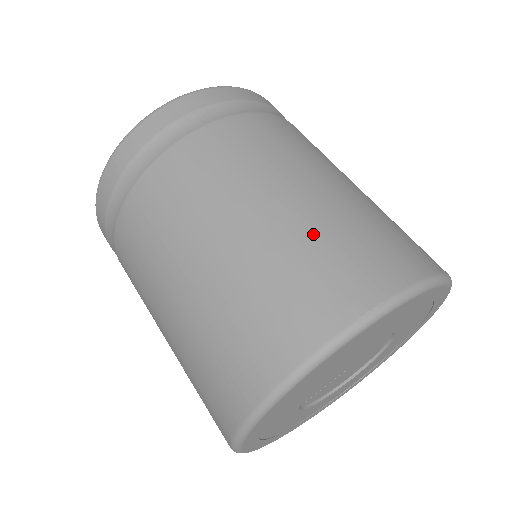
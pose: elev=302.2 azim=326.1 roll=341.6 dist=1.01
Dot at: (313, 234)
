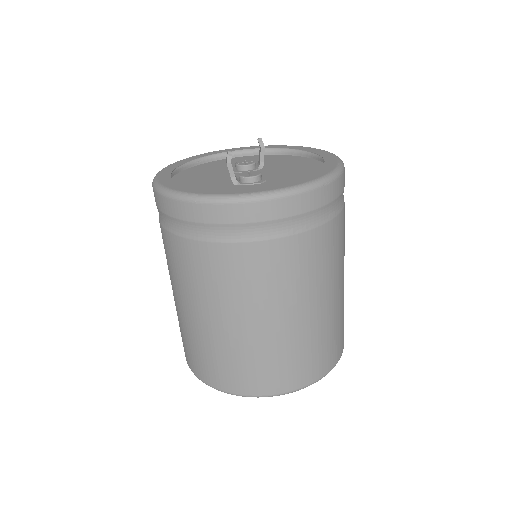
Dot at: (305, 342)
